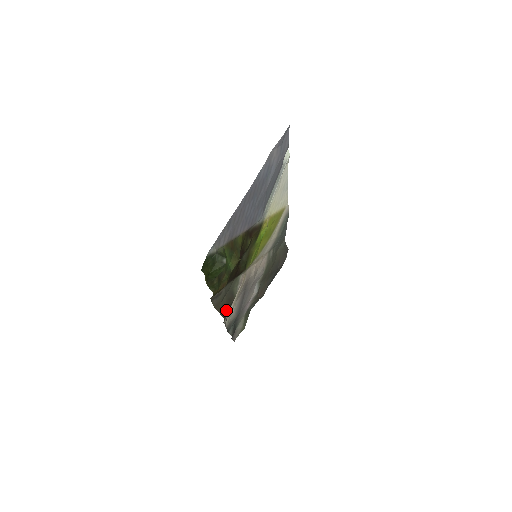
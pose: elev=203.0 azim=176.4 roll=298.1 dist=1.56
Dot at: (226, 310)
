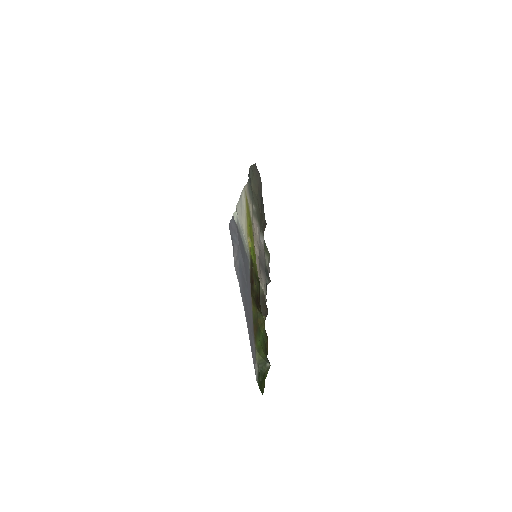
Dot at: (266, 309)
